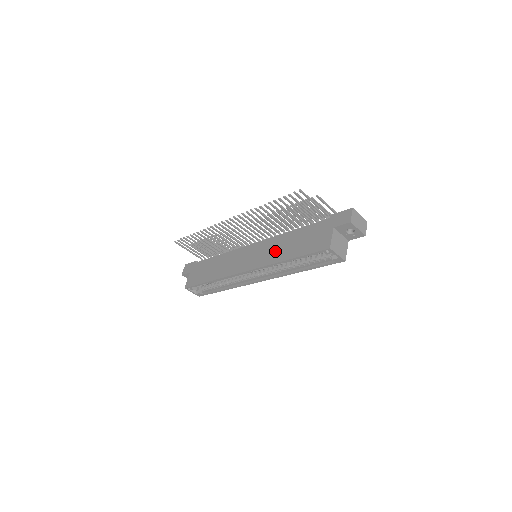
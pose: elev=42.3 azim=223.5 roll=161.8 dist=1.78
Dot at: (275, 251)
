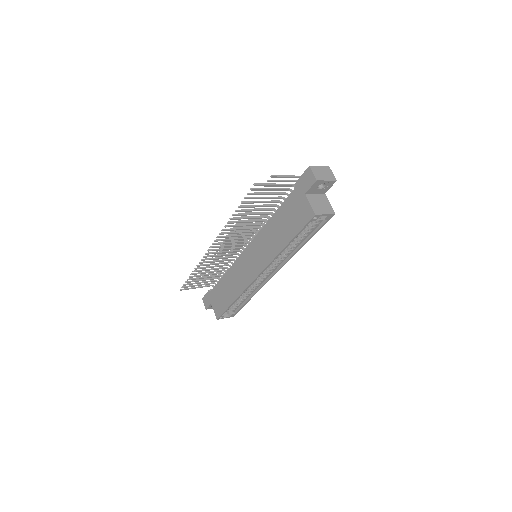
Dot at: (270, 244)
